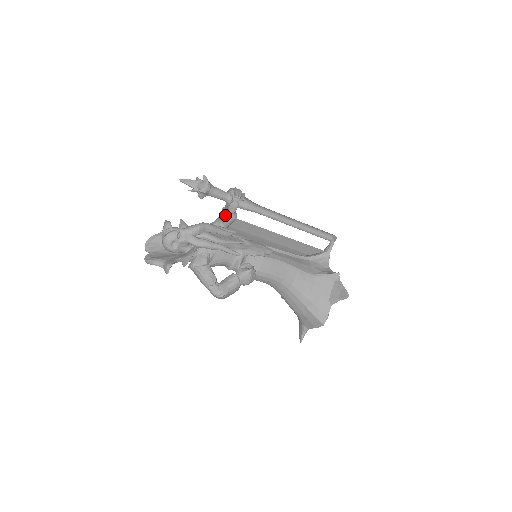
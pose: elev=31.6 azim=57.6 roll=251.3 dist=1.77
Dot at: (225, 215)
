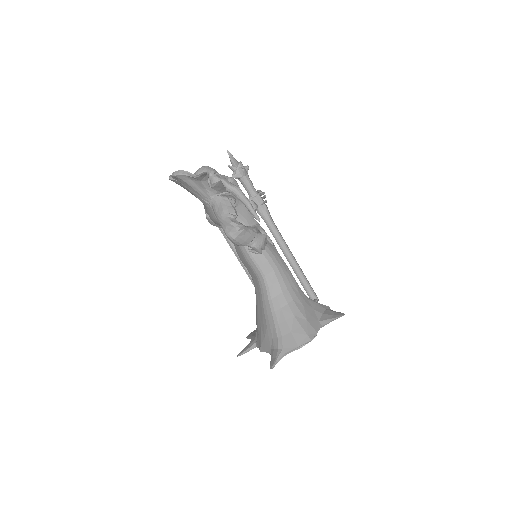
Dot at: occluded
